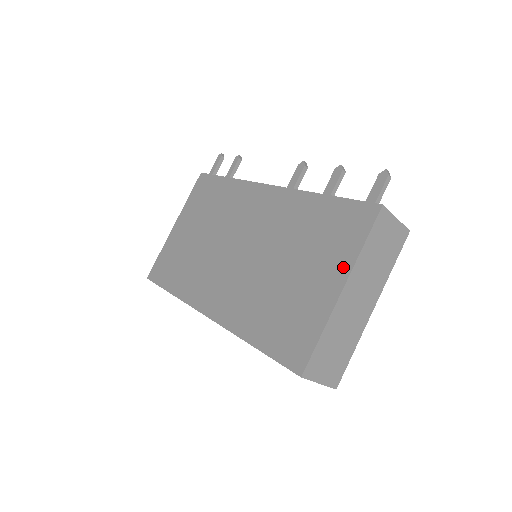
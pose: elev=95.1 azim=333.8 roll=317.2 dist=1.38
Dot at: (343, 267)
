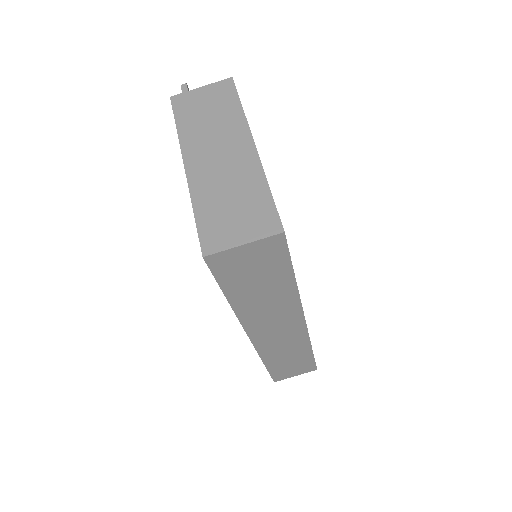
Dot at: occluded
